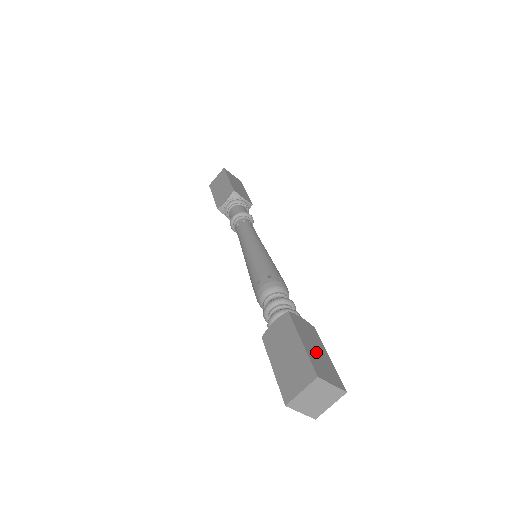
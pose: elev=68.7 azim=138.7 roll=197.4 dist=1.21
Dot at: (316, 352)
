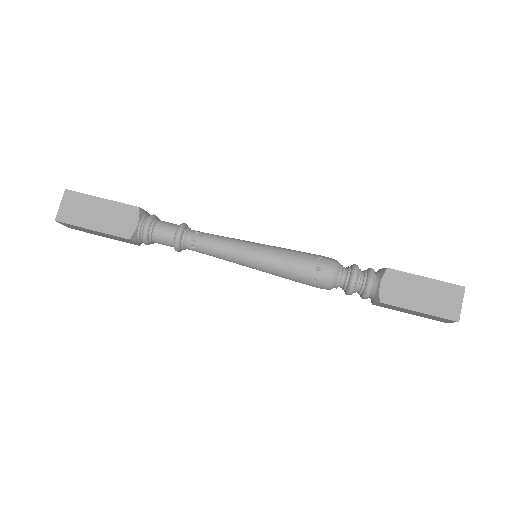
Dot at: (427, 298)
